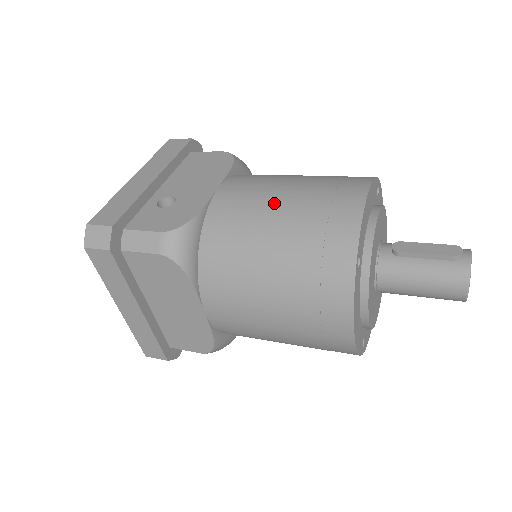
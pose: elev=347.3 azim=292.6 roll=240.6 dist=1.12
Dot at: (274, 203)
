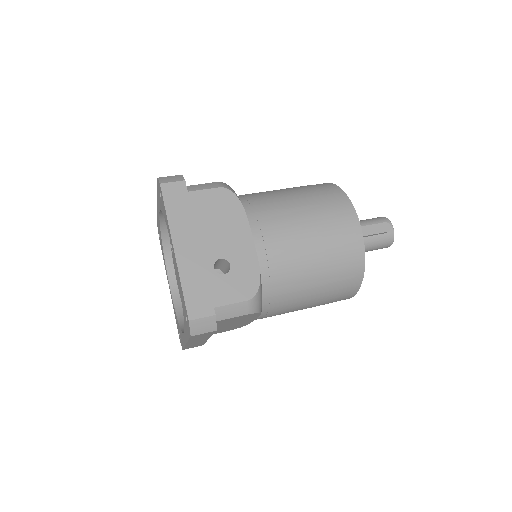
Dot at: (306, 245)
